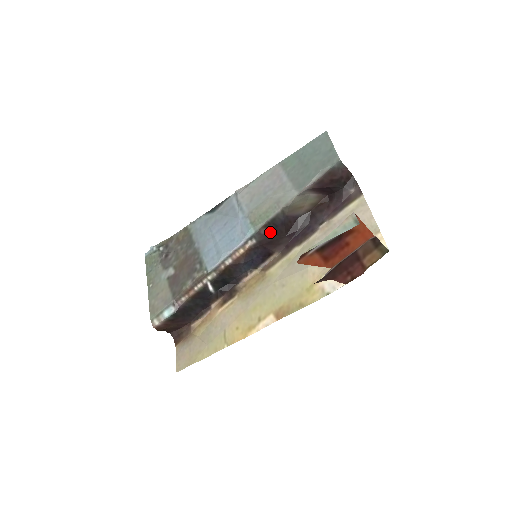
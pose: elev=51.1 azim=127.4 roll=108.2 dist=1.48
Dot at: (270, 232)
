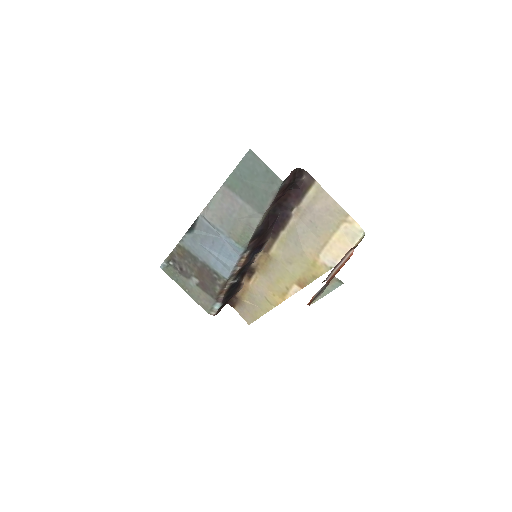
Dot at: (256, 239)
